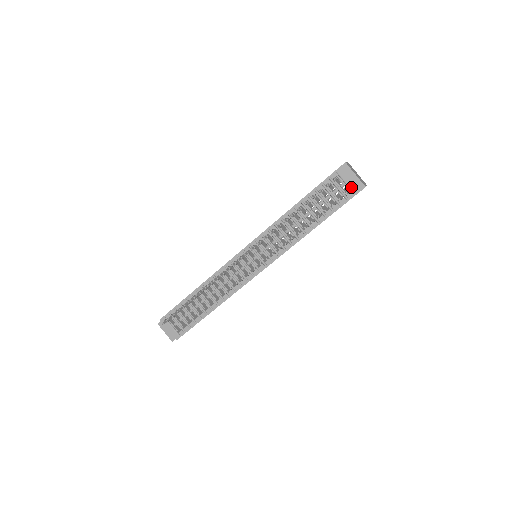
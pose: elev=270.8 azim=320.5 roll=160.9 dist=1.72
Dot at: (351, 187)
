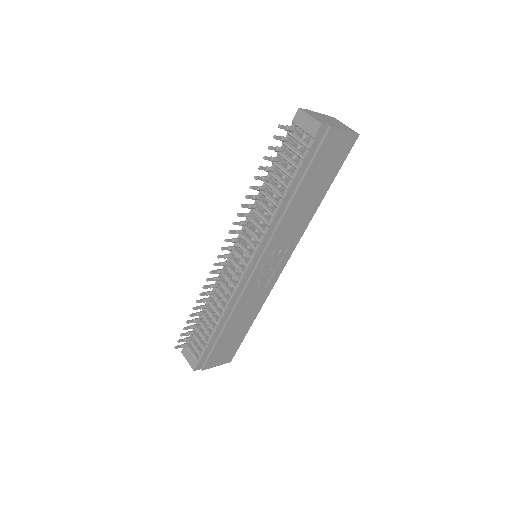
Dot at: (309, 132)
